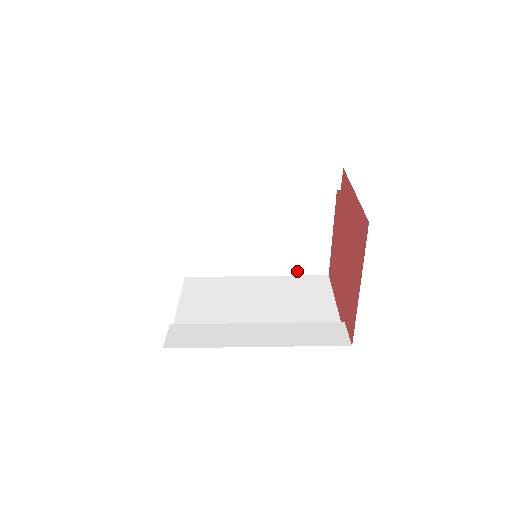
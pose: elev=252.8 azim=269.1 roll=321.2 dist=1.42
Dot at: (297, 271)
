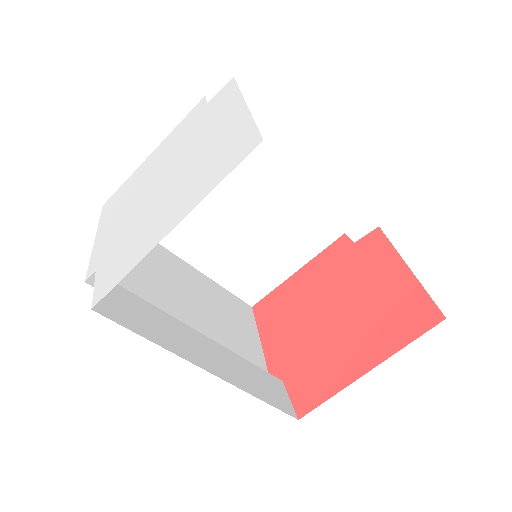
Dot at: (229, 284)
